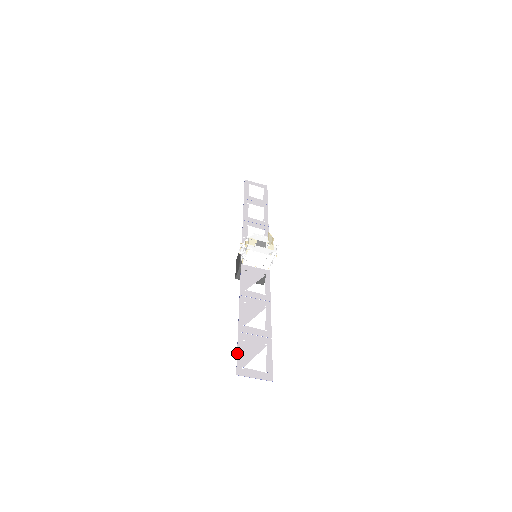
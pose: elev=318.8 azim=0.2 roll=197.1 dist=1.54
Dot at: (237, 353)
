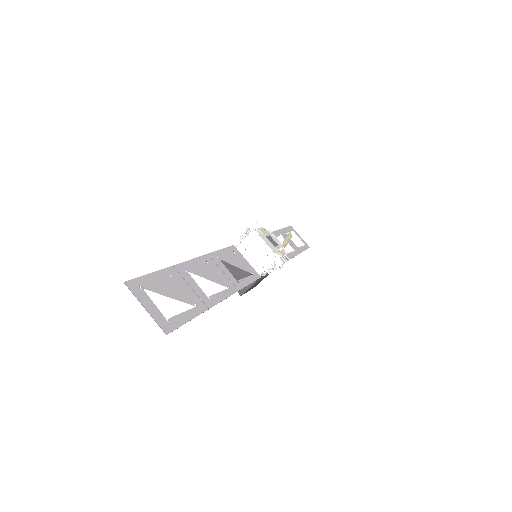
Dot at: (150, 273)
